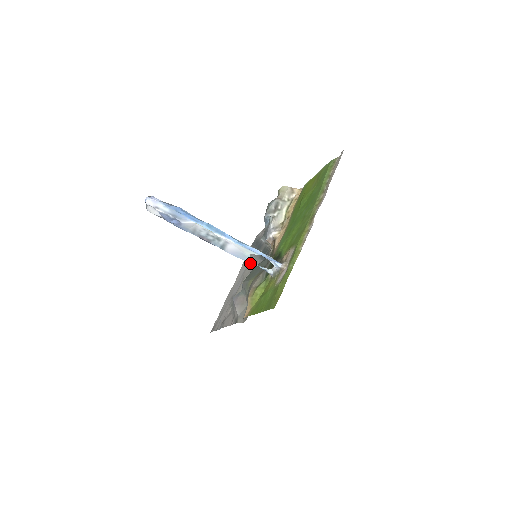
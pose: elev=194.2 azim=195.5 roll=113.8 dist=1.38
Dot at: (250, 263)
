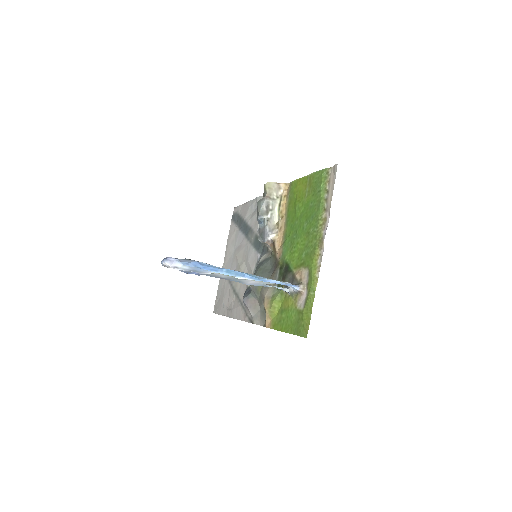
Dot at: (240, 246)
